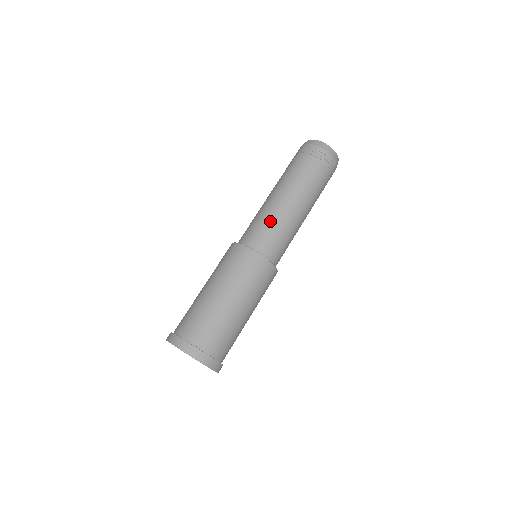
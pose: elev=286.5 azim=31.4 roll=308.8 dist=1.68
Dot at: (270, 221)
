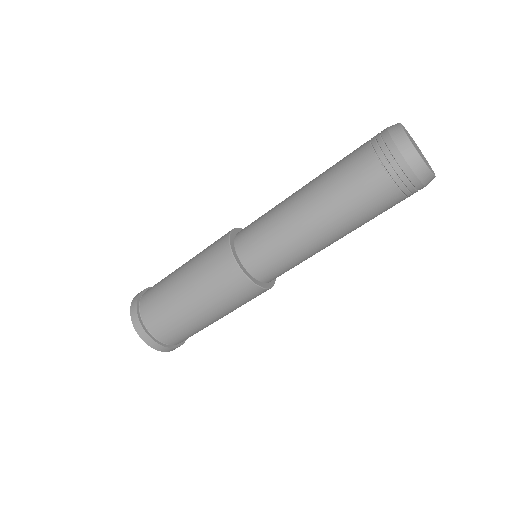
Dot at: (272, 230)
